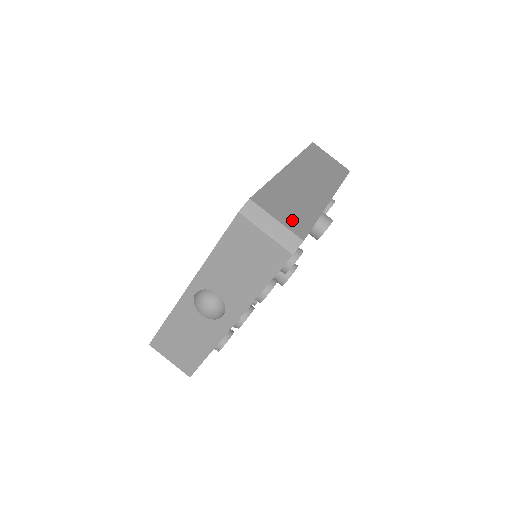
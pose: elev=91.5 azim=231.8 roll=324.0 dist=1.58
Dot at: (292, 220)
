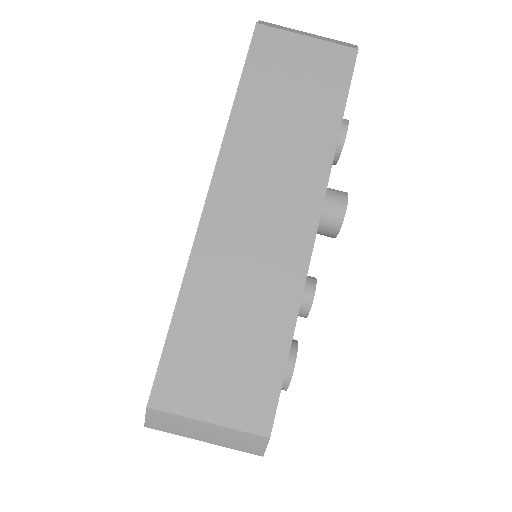
Dot at: (239, 392)
